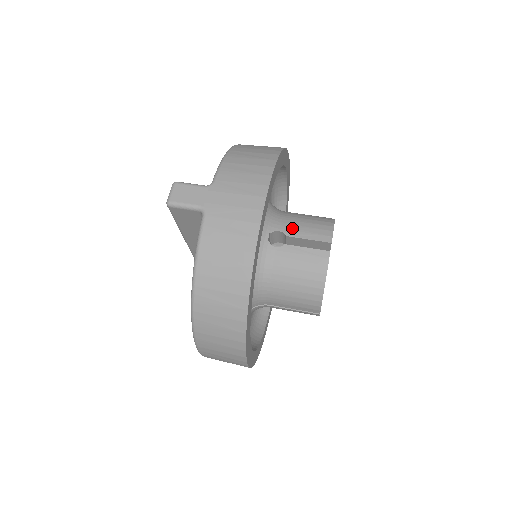
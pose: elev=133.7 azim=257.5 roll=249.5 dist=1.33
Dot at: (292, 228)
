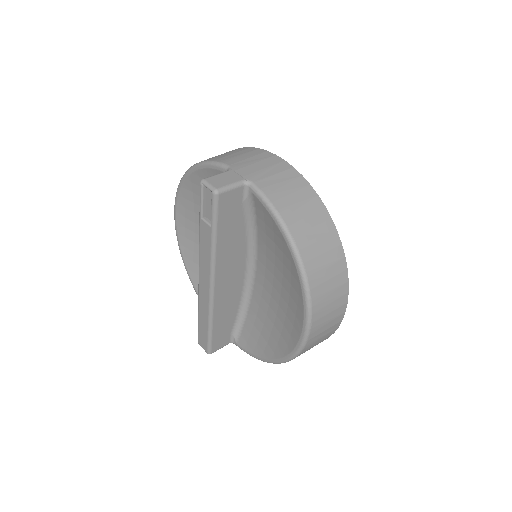
Dot at: occluded
